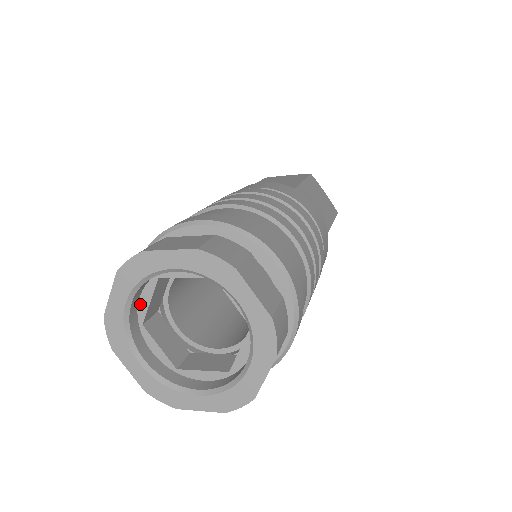
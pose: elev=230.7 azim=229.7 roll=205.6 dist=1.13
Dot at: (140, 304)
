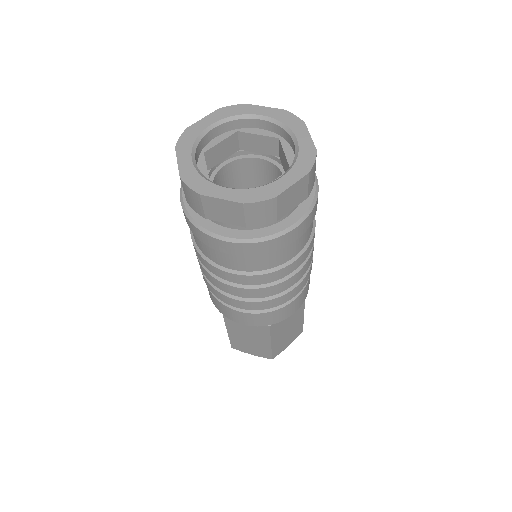
Dot at: (212, 141)
